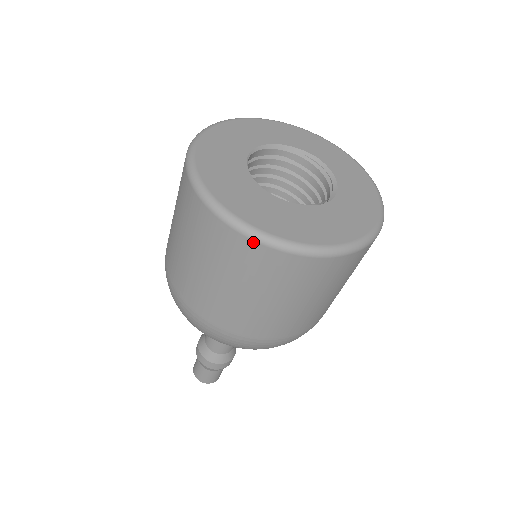
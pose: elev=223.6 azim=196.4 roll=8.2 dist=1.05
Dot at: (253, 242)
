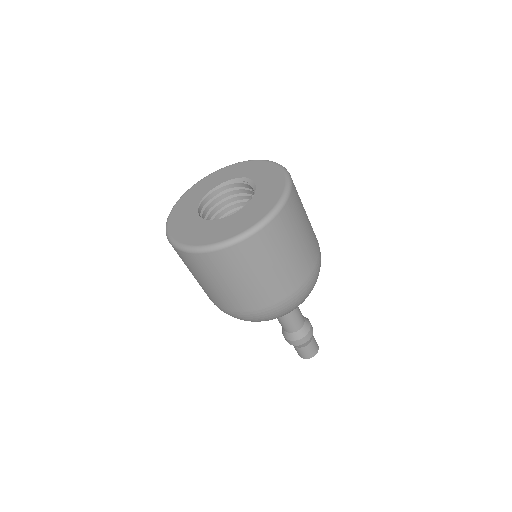
Dot at: (199, 254)
